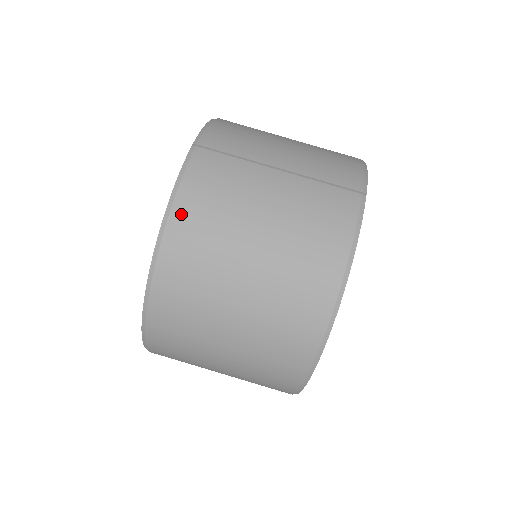
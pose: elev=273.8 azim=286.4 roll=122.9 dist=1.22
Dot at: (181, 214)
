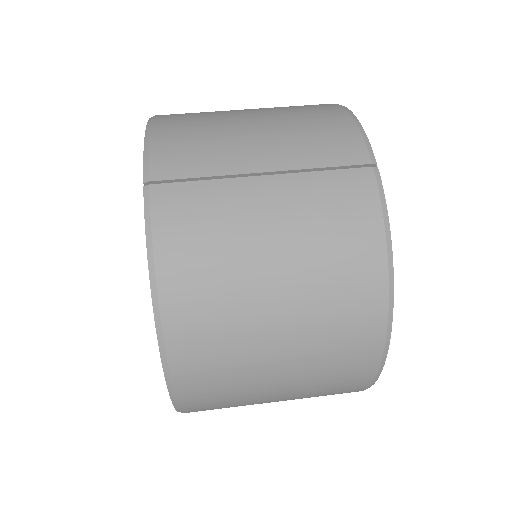
Dot at: (171, 284)
